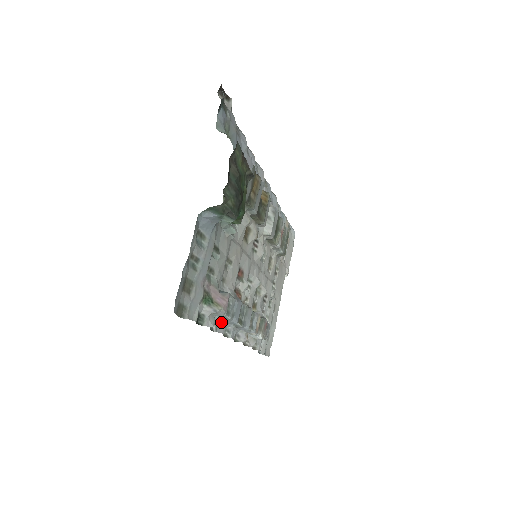
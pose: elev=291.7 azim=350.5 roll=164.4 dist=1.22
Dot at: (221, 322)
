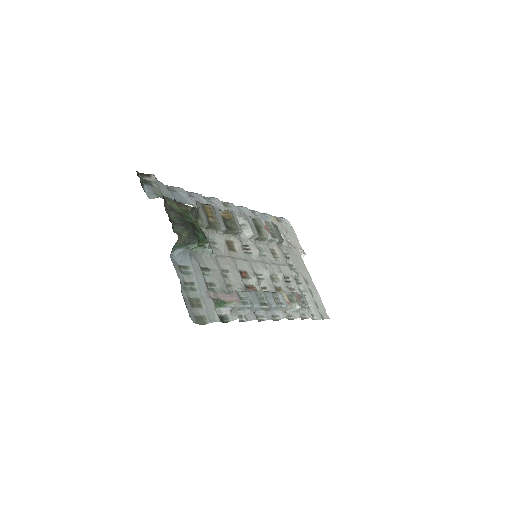
Dot at: (248, 313)
